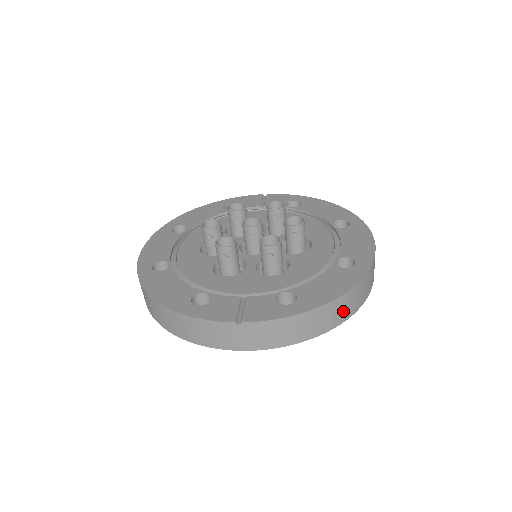
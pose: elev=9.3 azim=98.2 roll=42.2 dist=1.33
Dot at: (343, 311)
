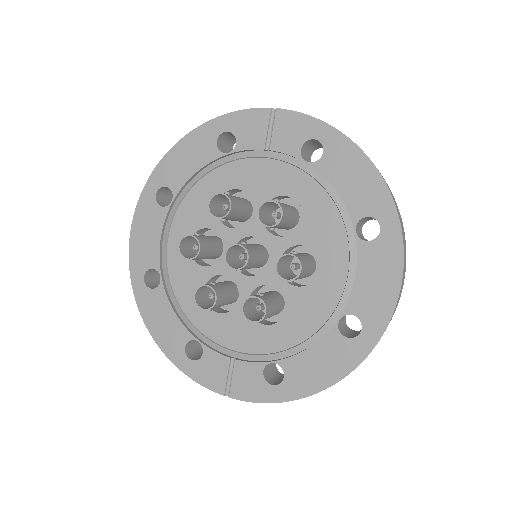
Dot at: occluded
